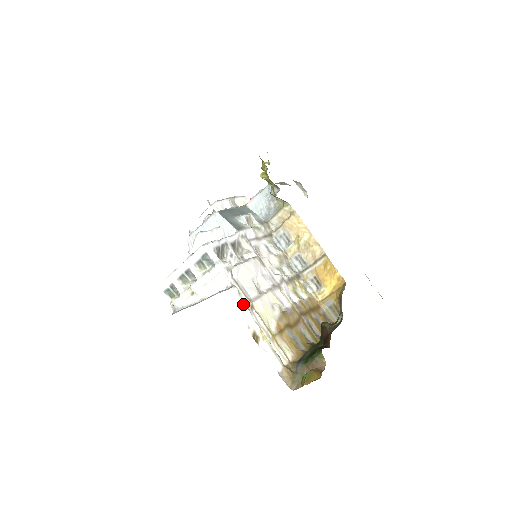
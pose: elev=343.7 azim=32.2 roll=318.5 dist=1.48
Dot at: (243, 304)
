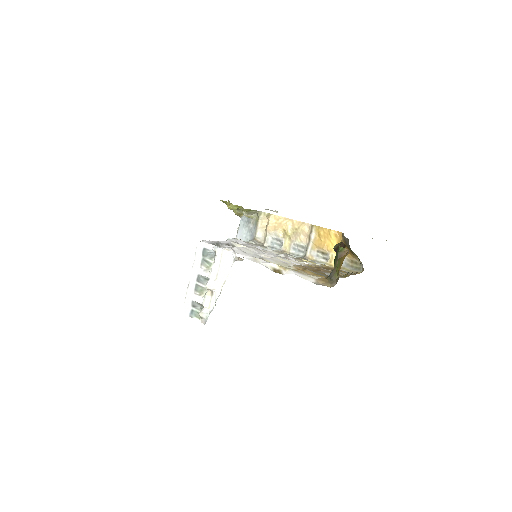
Dot at: (252, 257)
